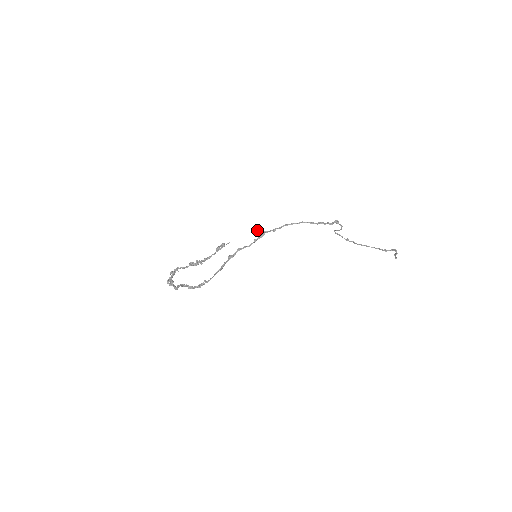
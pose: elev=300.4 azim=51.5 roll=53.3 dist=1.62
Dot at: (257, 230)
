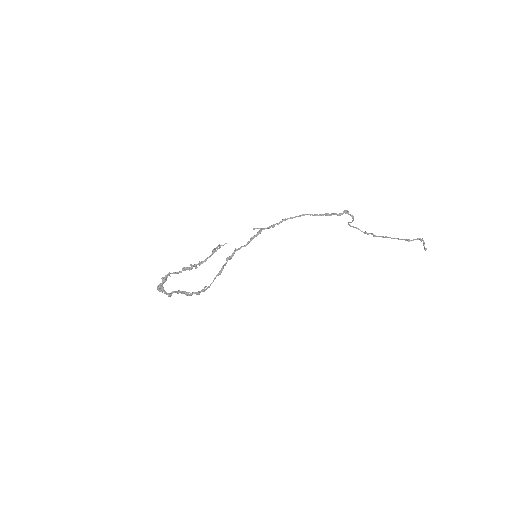
Dot at: (256, 228)
